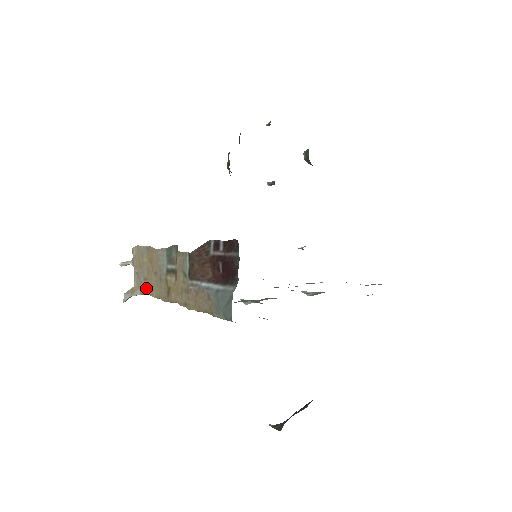
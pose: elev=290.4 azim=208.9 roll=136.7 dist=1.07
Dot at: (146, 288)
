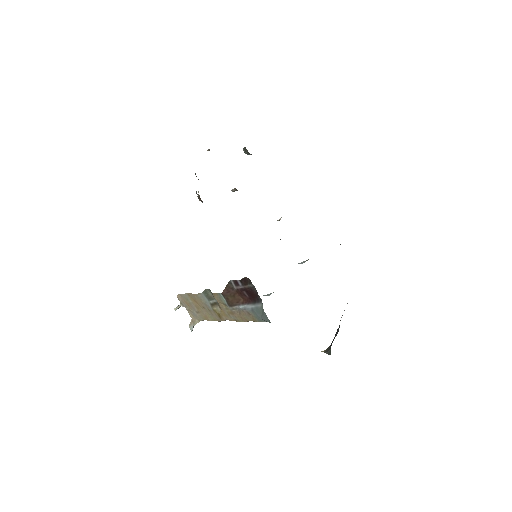
Dot at: (201, 317)
